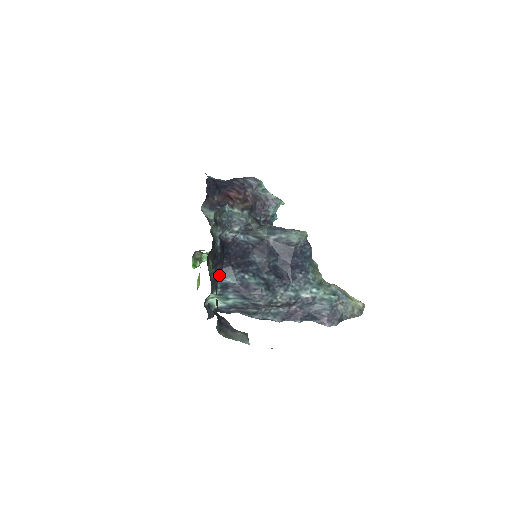
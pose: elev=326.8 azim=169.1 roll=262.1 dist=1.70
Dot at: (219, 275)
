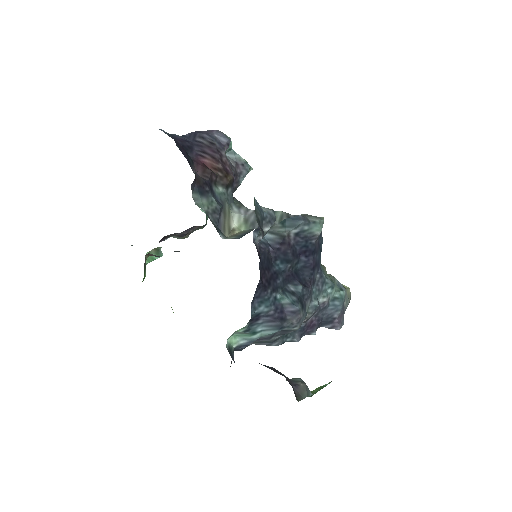
Dot at: (252, 305)
